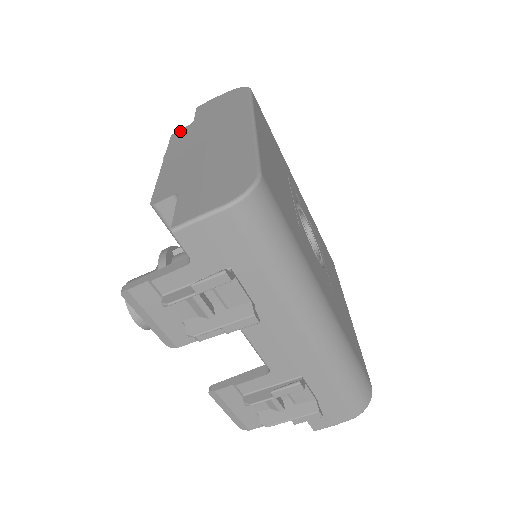
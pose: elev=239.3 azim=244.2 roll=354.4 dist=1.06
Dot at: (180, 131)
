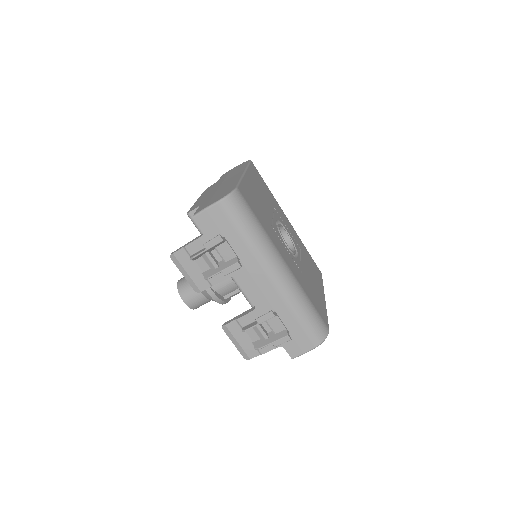
Dot at: occluded
